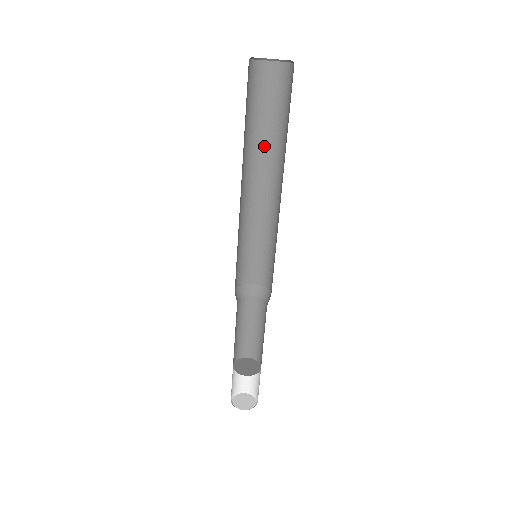
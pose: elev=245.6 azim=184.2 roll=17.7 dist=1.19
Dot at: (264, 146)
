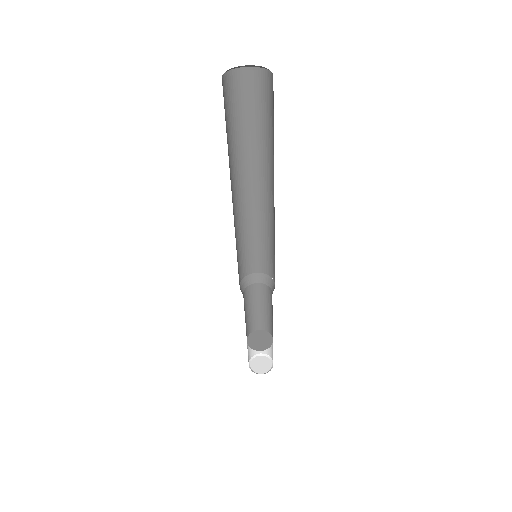
Dot at: (236, 157)
